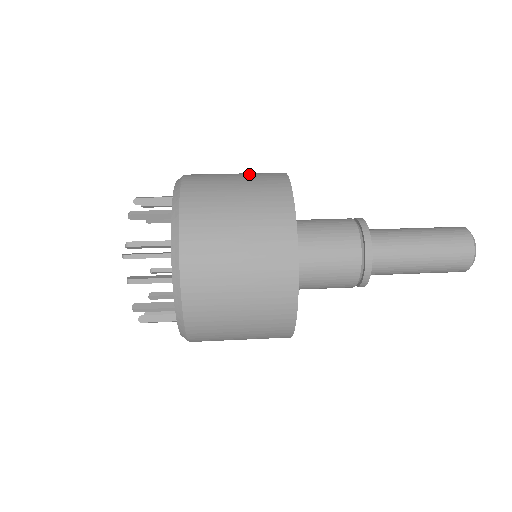
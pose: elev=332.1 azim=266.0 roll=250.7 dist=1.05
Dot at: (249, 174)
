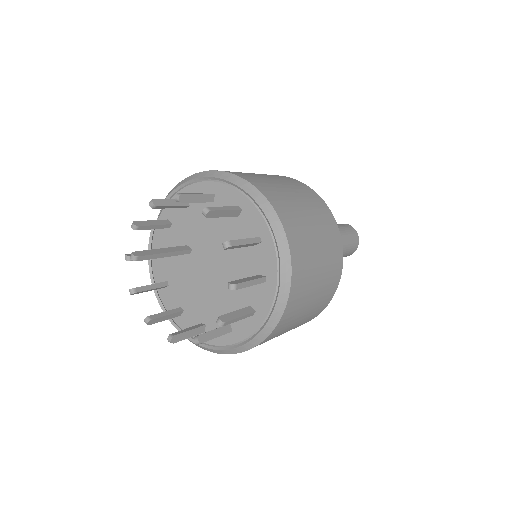
Dot at: (298, 191)
